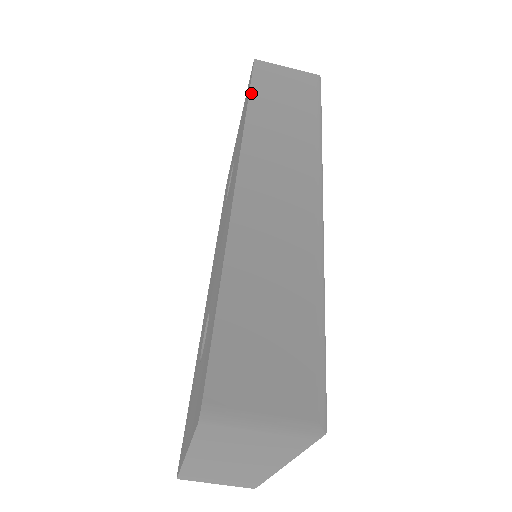
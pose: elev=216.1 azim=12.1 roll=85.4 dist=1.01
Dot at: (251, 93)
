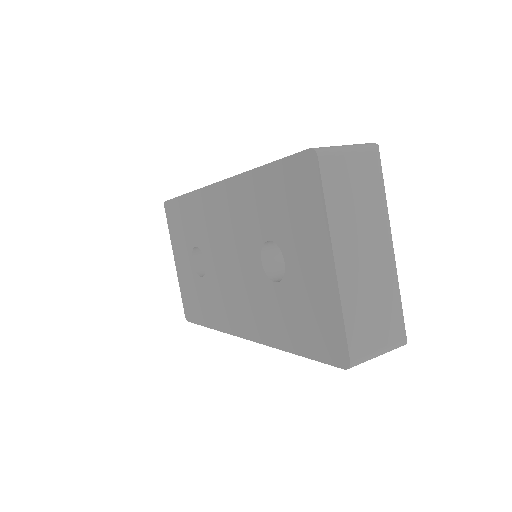
Dot at: (180, 196)
